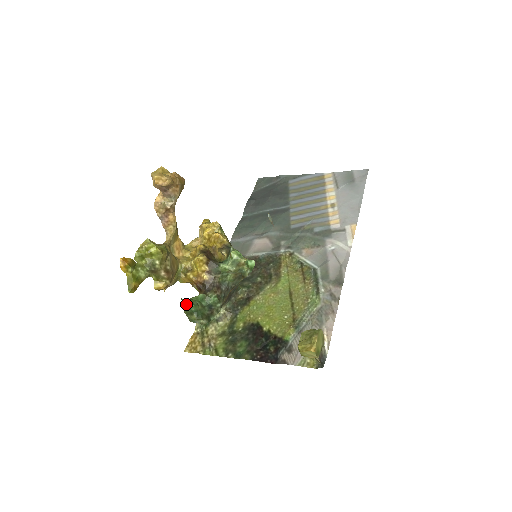
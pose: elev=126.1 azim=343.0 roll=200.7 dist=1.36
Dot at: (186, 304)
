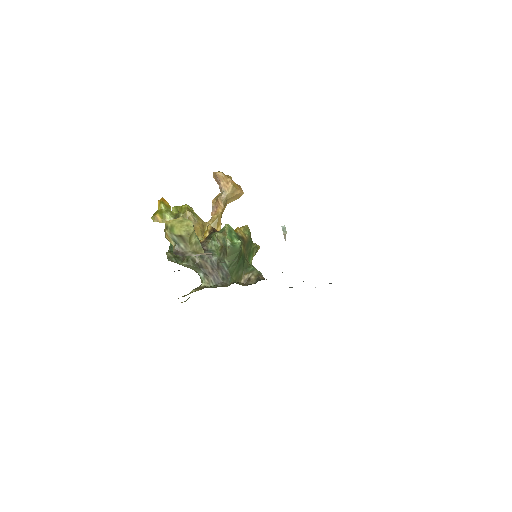
Dot at: occluded
